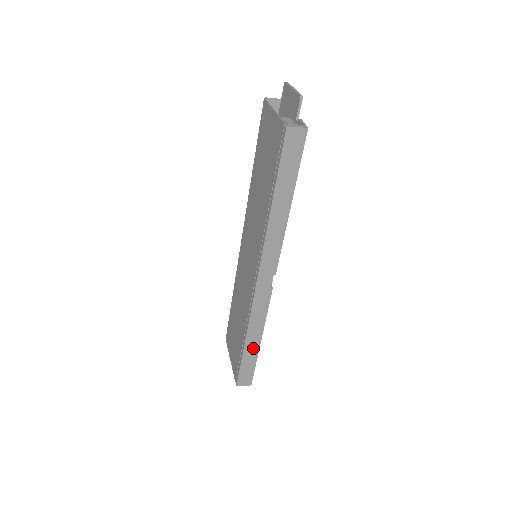
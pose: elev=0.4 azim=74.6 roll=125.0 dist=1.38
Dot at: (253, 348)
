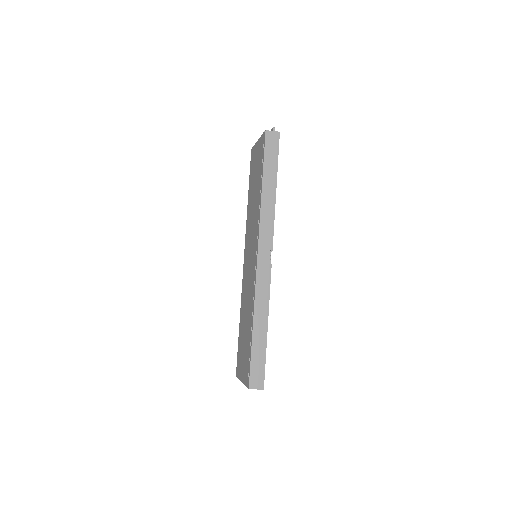
Dot at: (261, 335)
